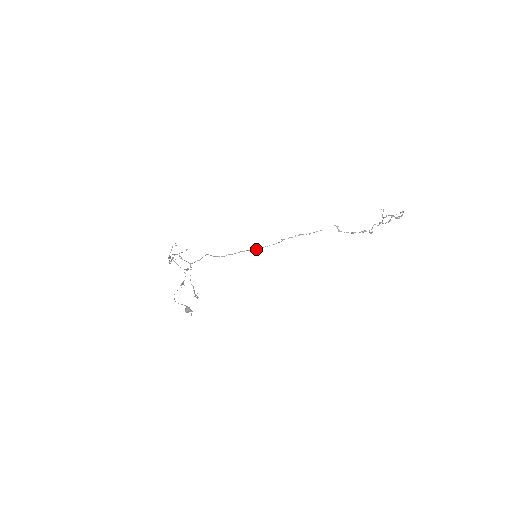
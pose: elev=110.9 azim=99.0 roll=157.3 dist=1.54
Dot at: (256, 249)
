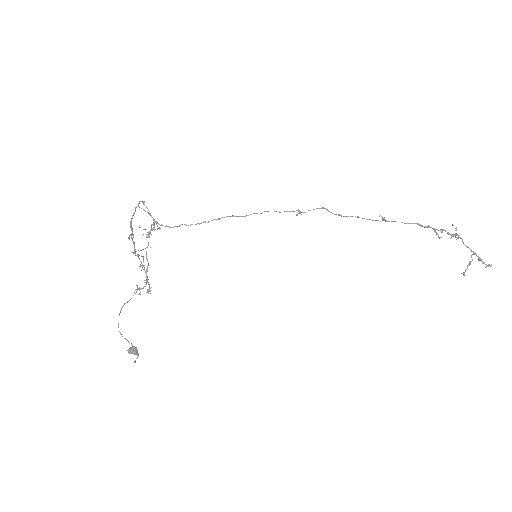
Dot at: (255, 213)
